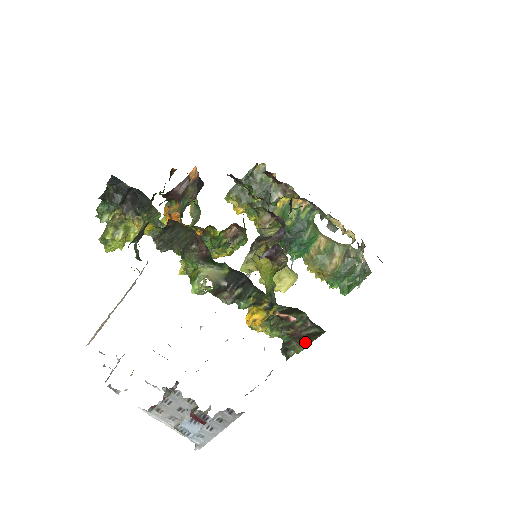
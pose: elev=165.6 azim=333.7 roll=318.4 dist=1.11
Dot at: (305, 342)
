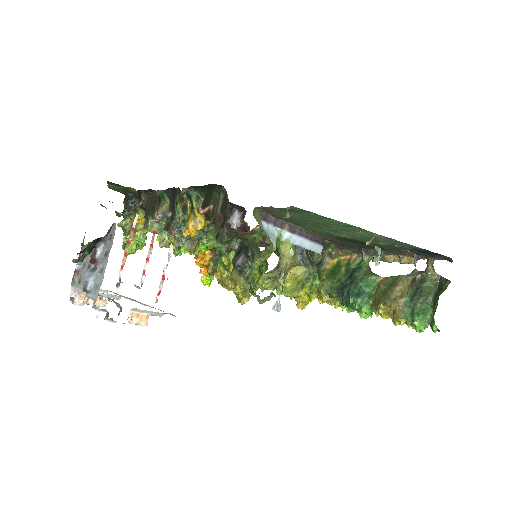
Dot at: (225, 221)
